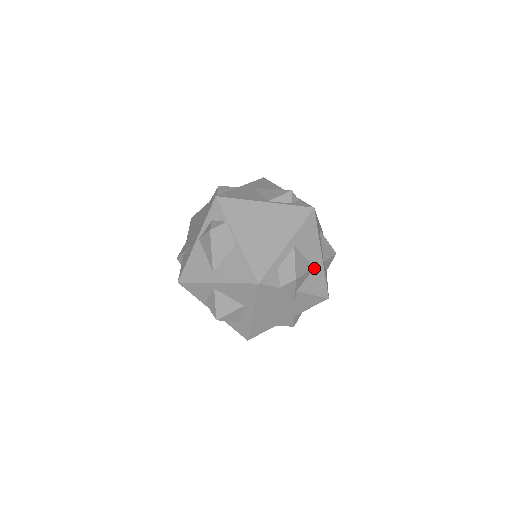
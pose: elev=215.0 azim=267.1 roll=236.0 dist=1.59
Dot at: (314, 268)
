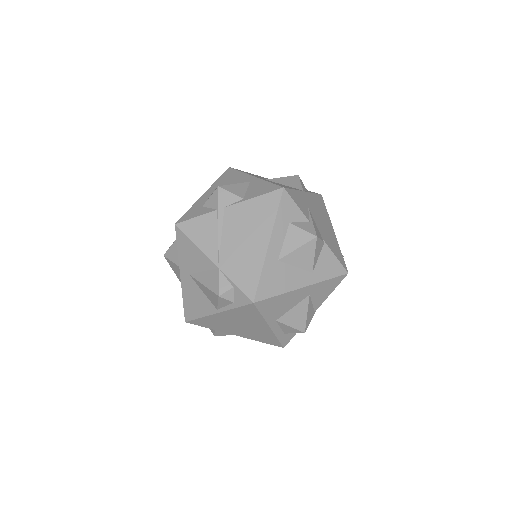
Dot at: (310, 295)
